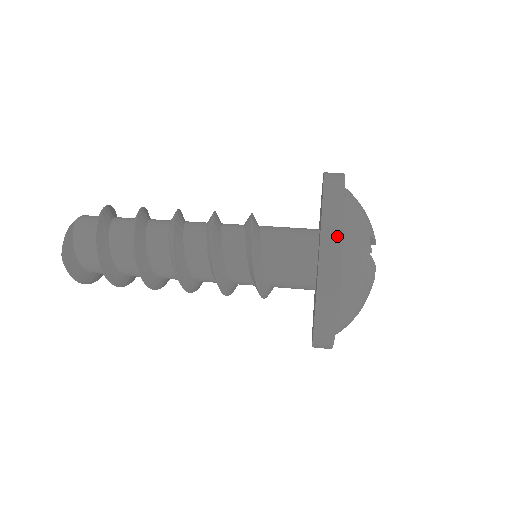
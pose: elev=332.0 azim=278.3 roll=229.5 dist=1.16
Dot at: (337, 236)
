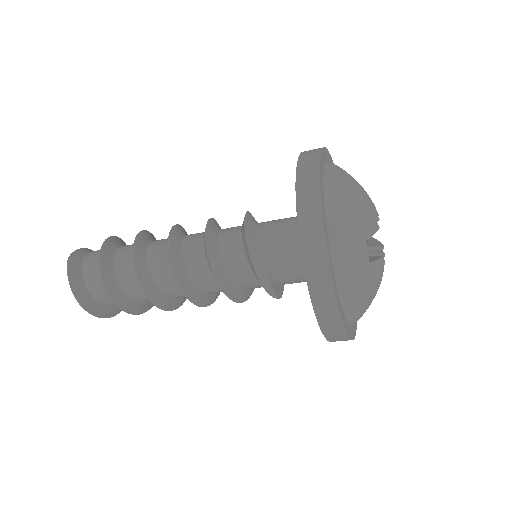
Dot at: (316, 150)
